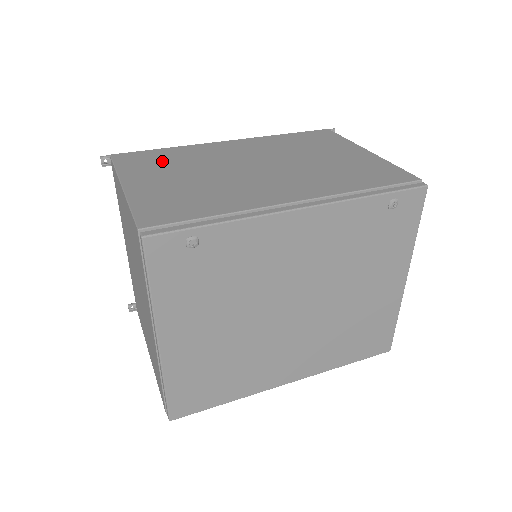
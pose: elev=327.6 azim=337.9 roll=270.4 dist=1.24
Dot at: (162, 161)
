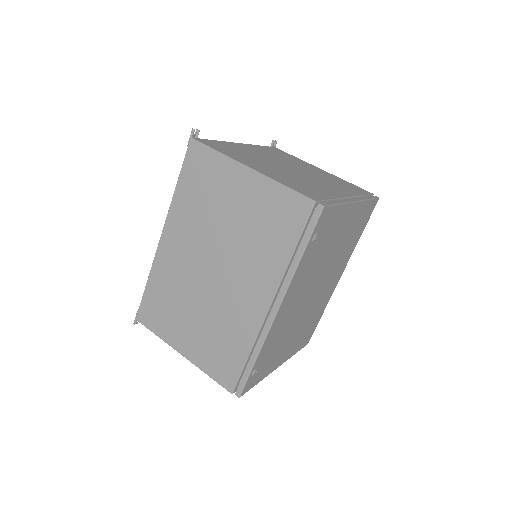
Dot at: (165, 307)
